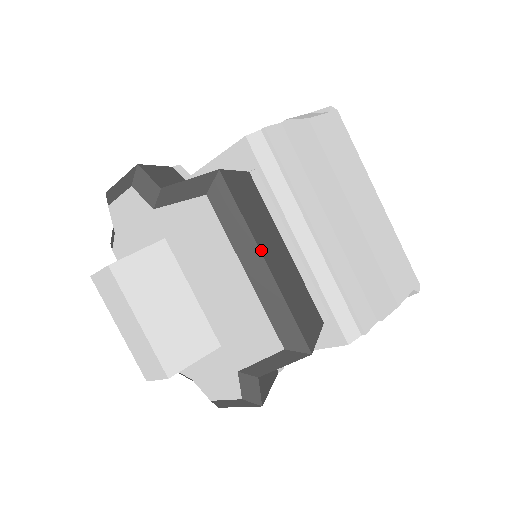
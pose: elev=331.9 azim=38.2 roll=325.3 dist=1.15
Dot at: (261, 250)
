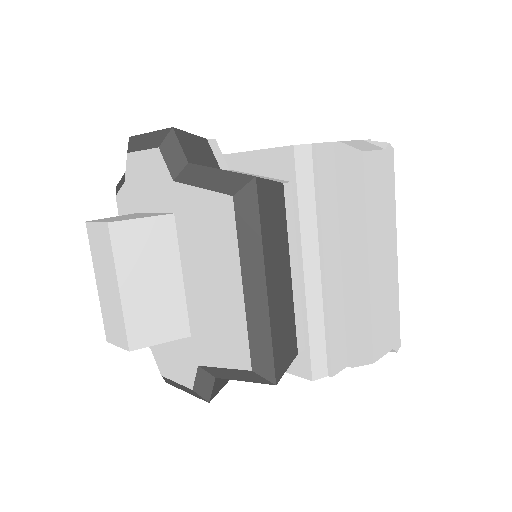
Dot at: (266, 271)
